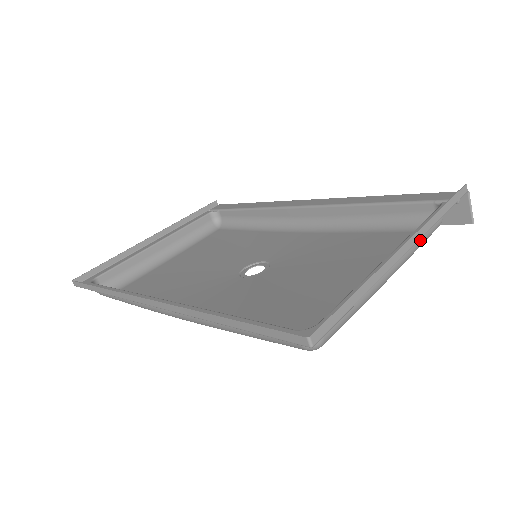
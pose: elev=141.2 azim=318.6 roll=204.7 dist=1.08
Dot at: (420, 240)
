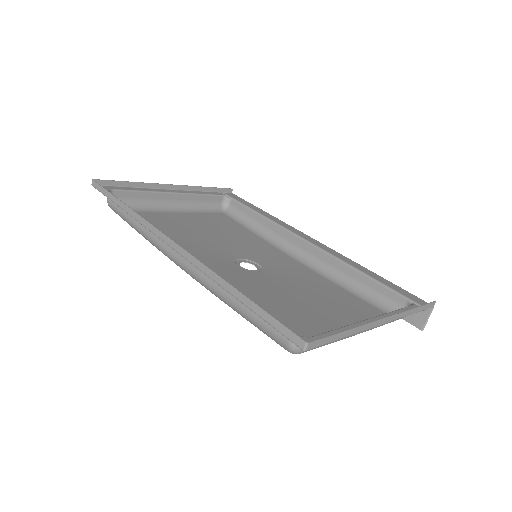
Dot at: occluded
